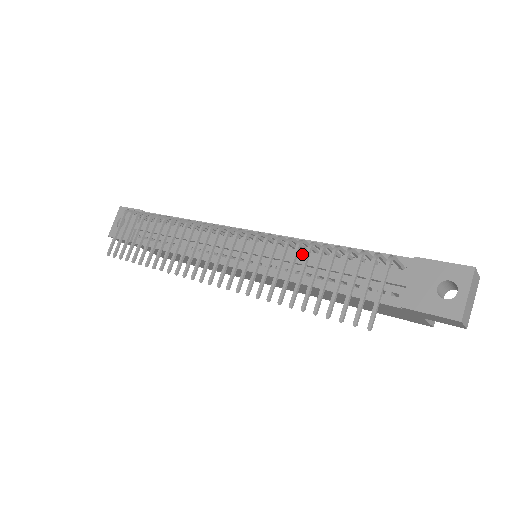
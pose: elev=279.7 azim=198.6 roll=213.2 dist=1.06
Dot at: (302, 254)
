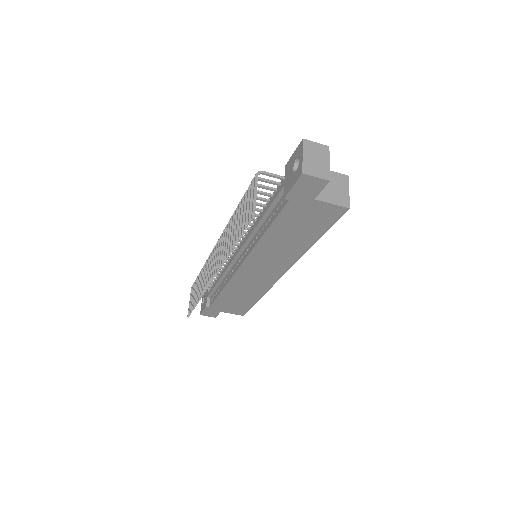
Dot at: occluded
